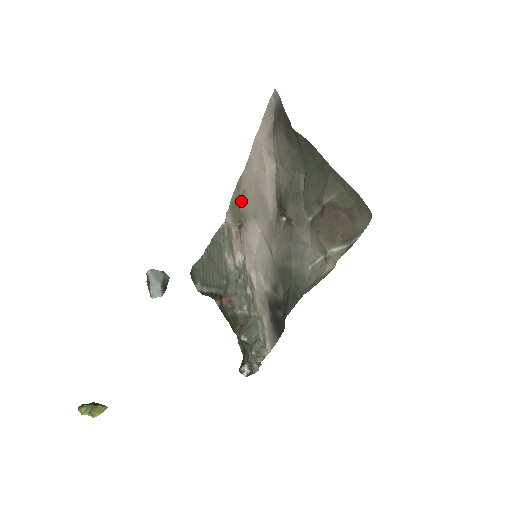
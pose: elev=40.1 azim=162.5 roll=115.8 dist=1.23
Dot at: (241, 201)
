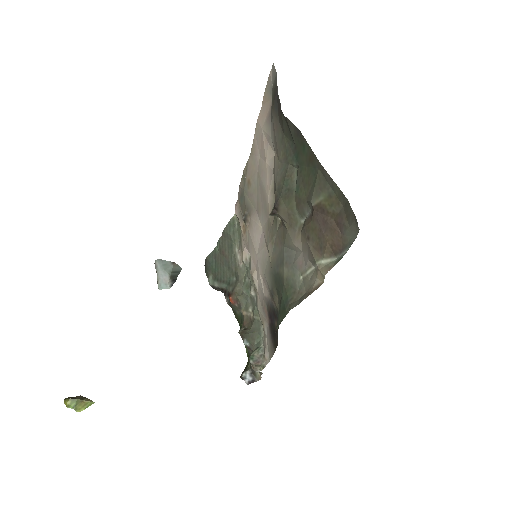
Dot at: (246, 192)
